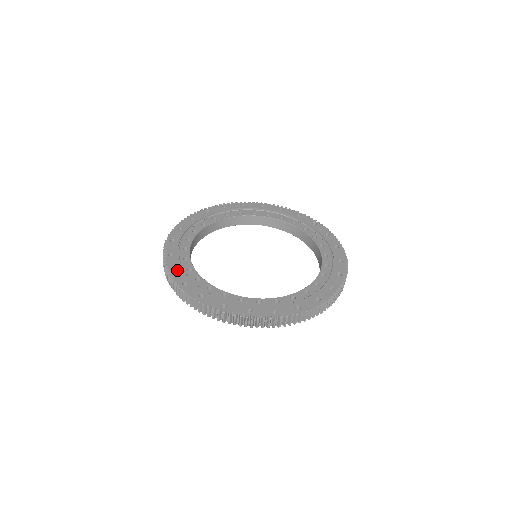
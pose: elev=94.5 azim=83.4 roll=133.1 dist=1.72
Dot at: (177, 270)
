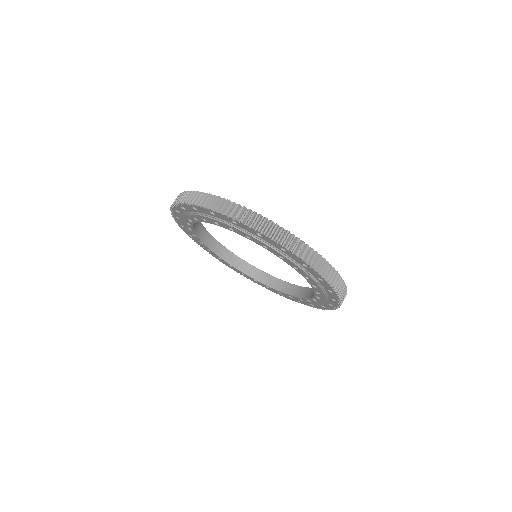
Dot at: occluded
